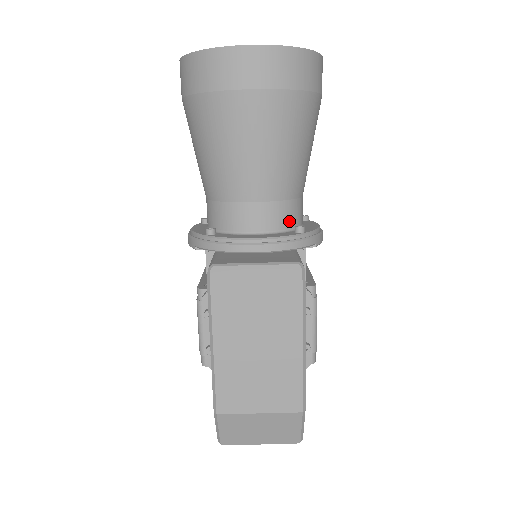
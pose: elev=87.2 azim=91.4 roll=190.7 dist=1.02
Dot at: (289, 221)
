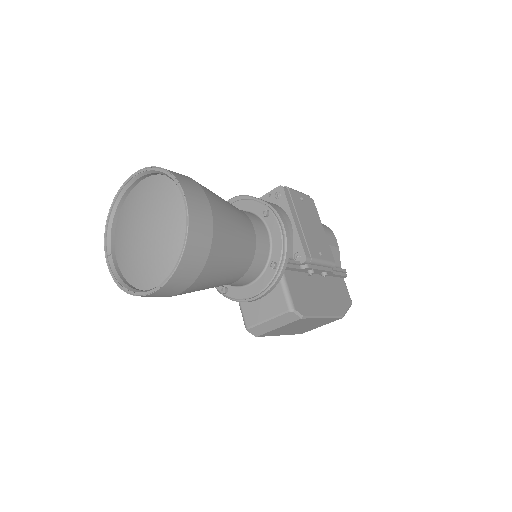
Dot at: (262, 264)
